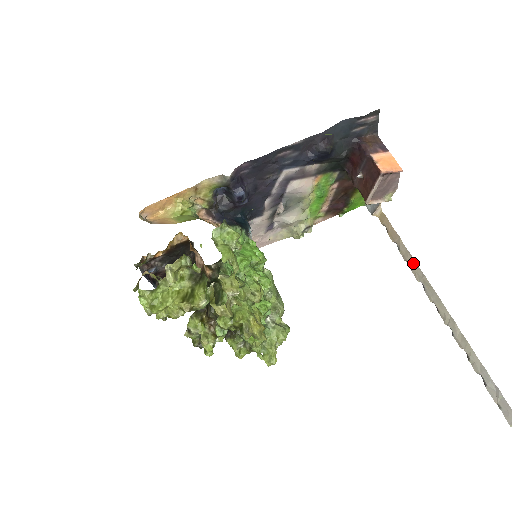
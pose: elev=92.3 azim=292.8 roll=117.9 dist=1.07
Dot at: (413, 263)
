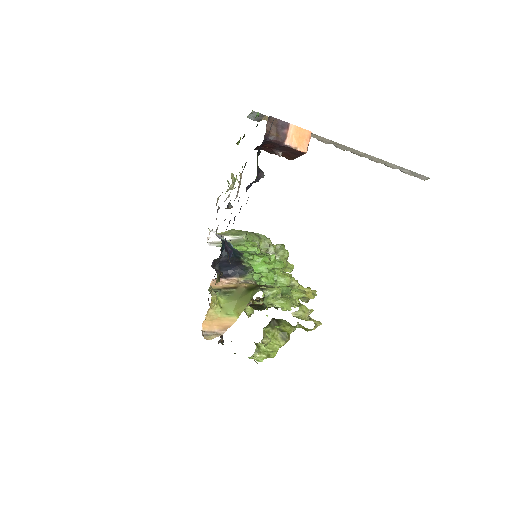
Dot at: (318, 137)
